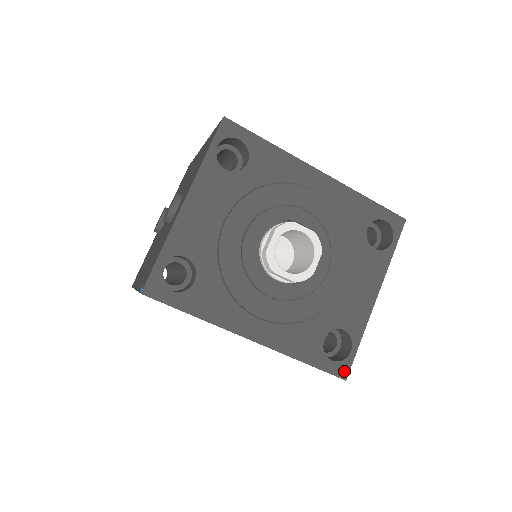
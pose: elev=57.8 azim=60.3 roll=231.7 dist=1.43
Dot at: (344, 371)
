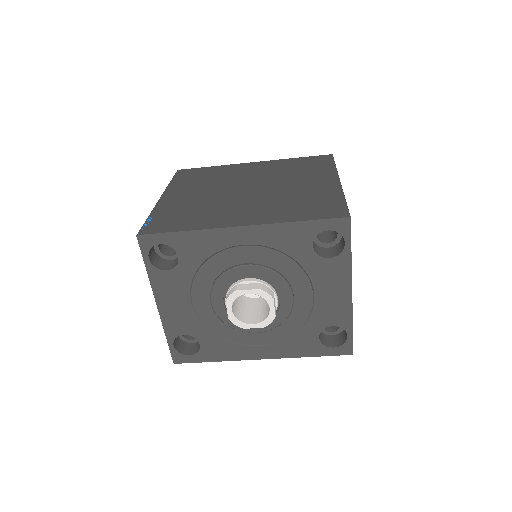
Dot at: (348, 350)
